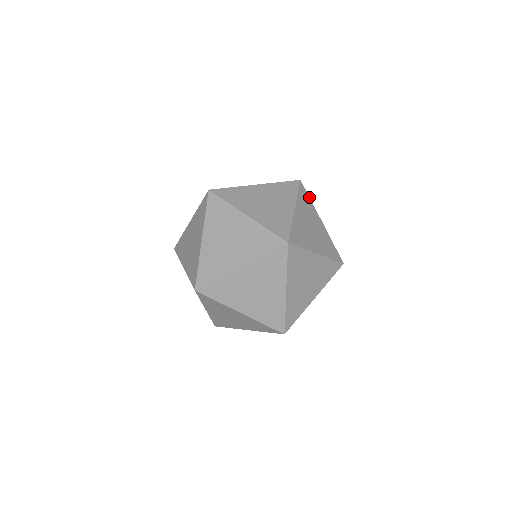
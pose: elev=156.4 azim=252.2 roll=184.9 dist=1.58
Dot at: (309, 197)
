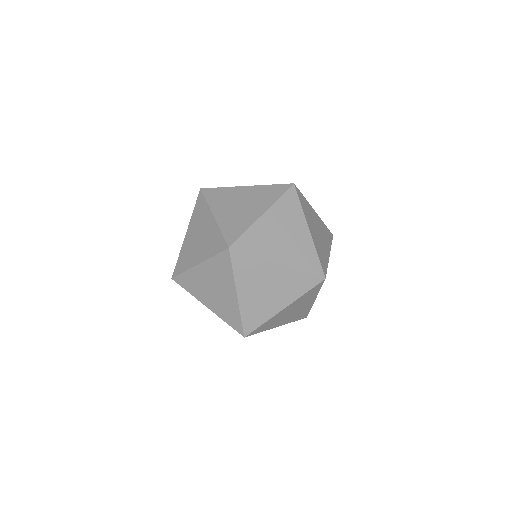
Dot at: occluded
